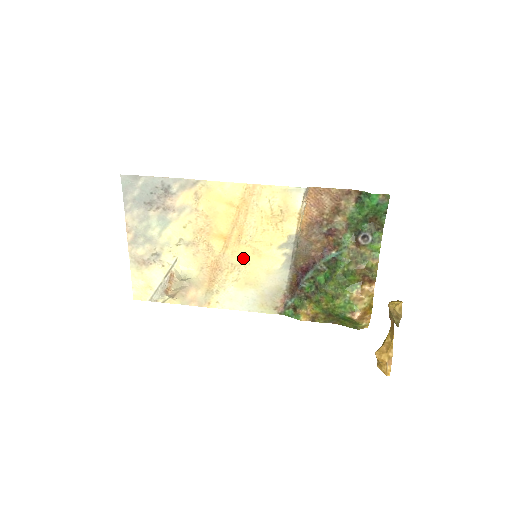
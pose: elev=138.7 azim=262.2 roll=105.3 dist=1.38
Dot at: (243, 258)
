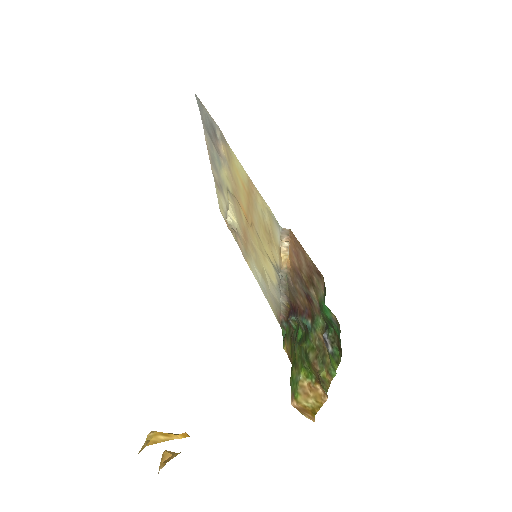
Dot at: (257, 247)
